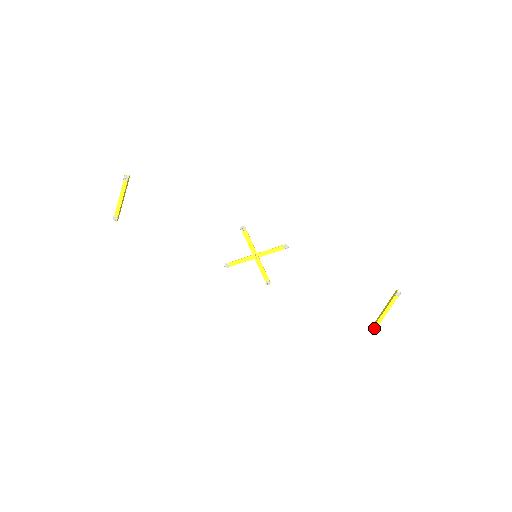
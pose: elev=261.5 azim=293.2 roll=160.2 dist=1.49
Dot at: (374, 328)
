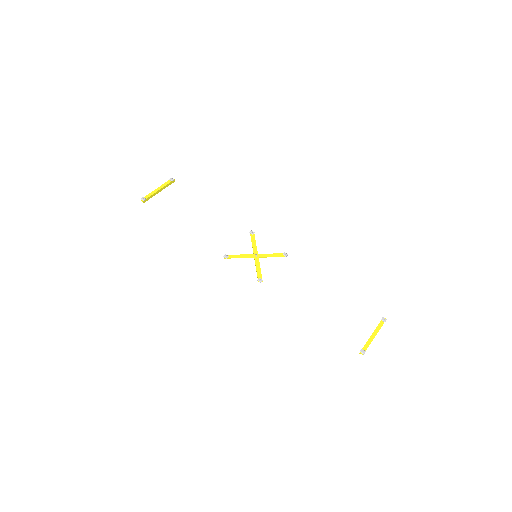
Dot at: (362, 351)
